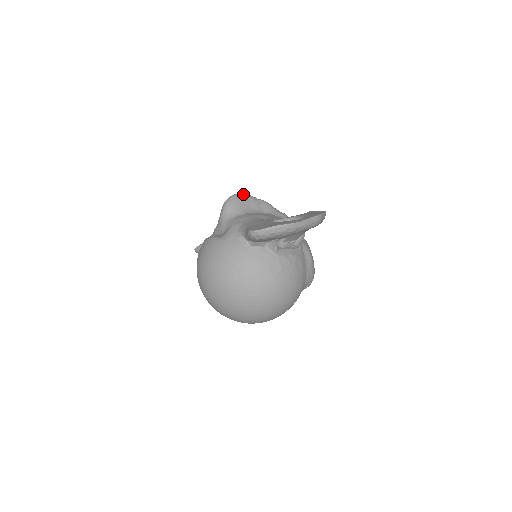
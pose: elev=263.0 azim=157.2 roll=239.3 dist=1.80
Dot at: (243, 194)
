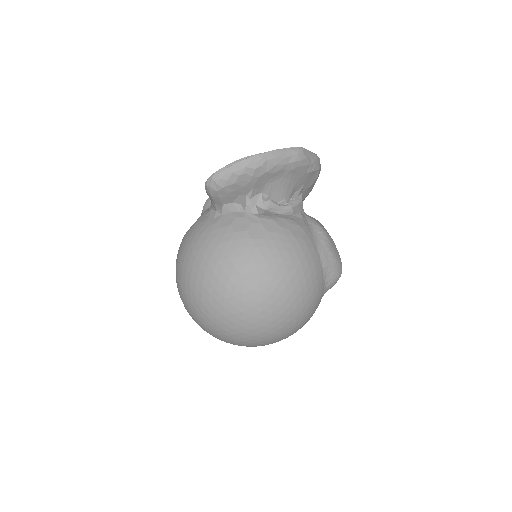
Dot at: occluded
